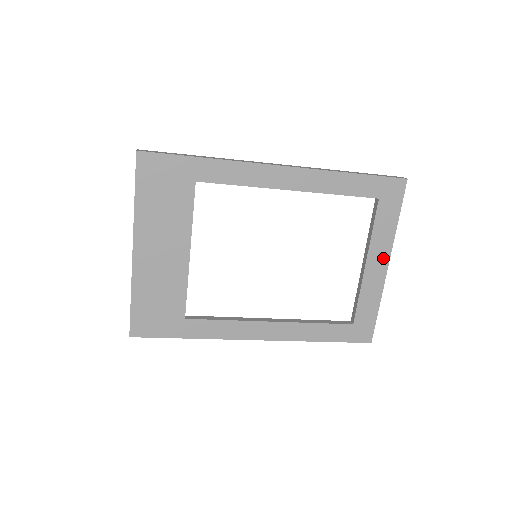
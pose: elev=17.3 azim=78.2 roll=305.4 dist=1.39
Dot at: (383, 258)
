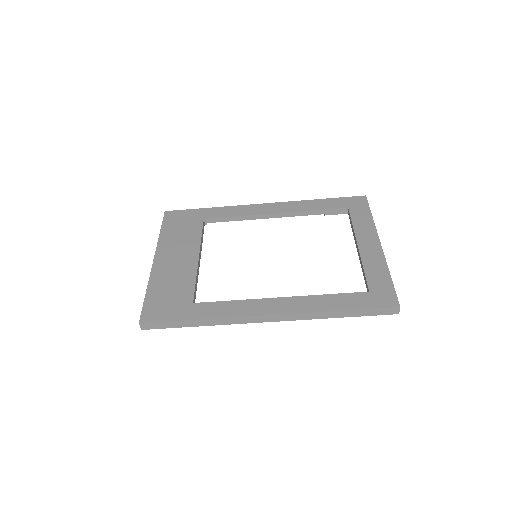
Dot at: (372, 240)
